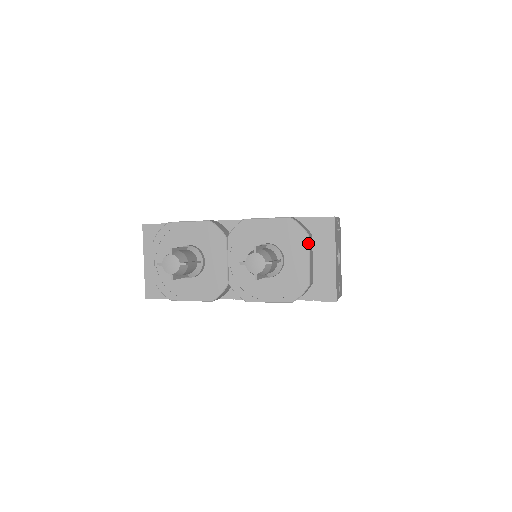
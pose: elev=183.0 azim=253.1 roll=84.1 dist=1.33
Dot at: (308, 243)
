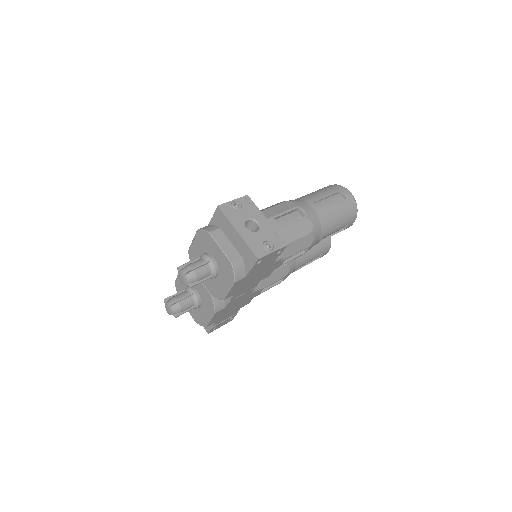
Dot at: (212, 238)
